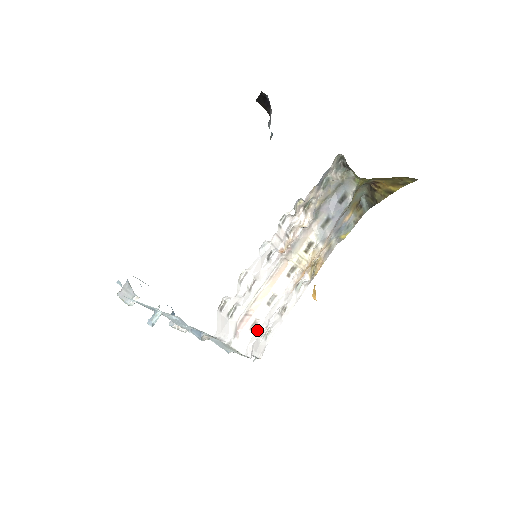
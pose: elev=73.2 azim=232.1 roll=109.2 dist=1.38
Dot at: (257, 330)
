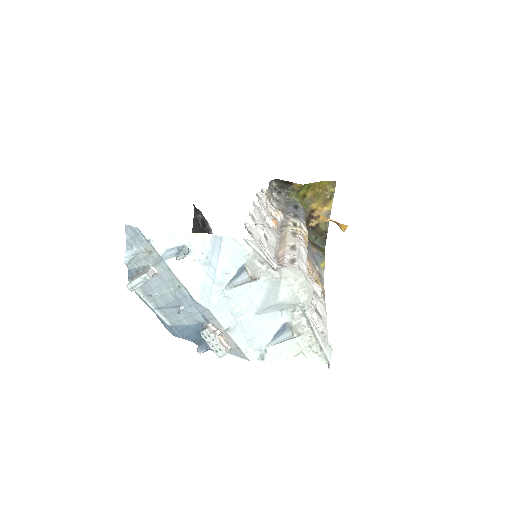
Dot at: (299, 266)
